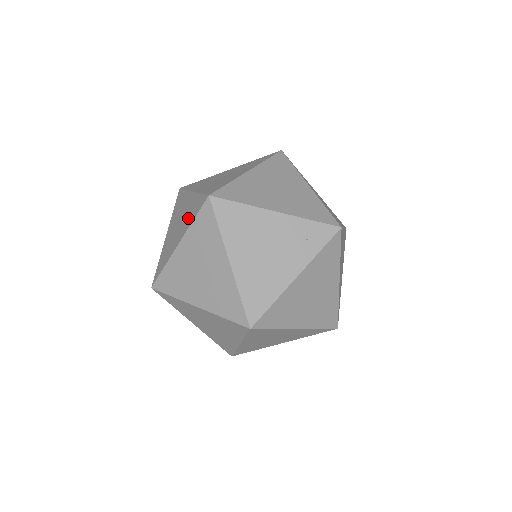
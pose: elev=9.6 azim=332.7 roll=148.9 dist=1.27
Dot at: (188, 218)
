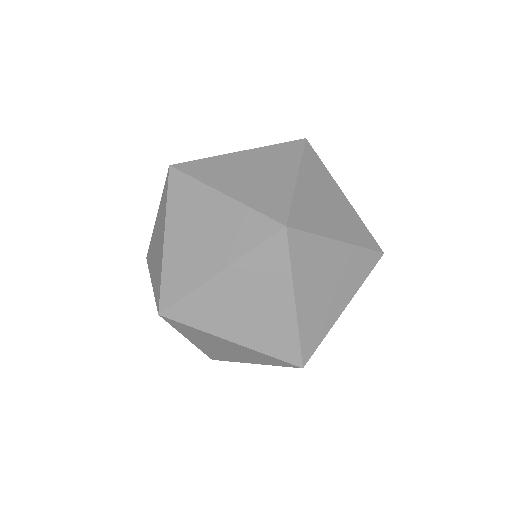
Dot at: (162, 216)
